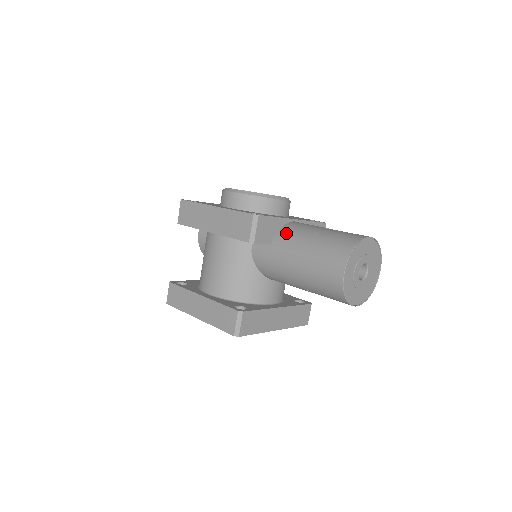
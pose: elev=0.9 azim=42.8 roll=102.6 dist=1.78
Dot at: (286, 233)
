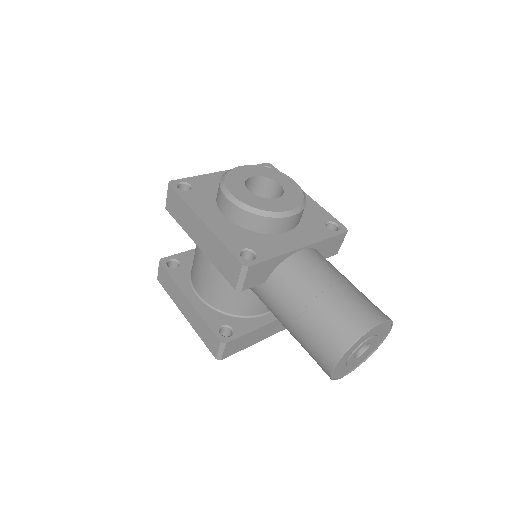
Dot at: (284, 277)
